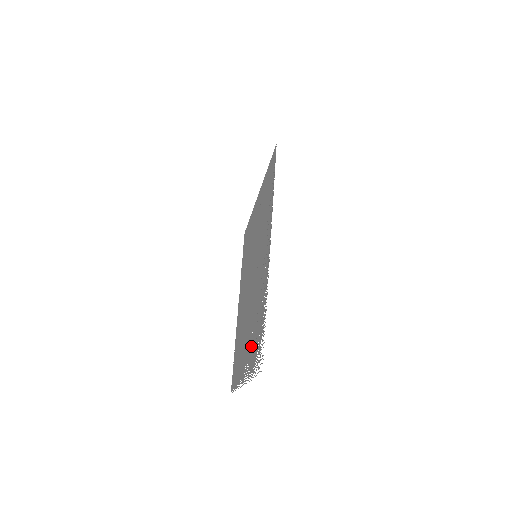
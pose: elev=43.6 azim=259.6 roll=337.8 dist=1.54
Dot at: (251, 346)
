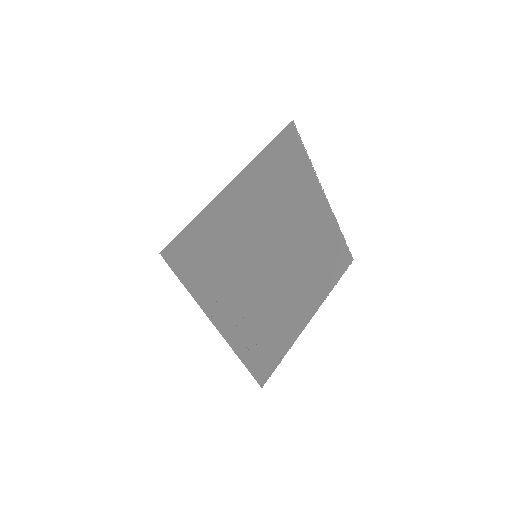
Dot at: (284, 324)
